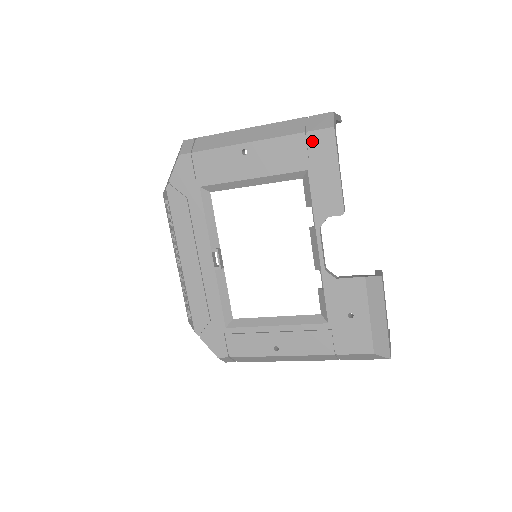
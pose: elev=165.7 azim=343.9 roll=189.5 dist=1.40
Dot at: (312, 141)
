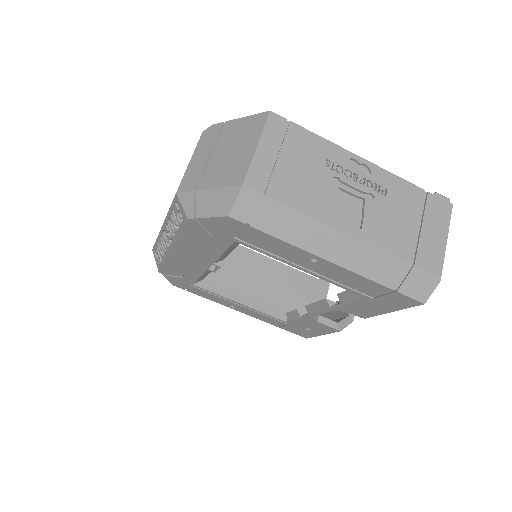
Dot at: (393, 296)
